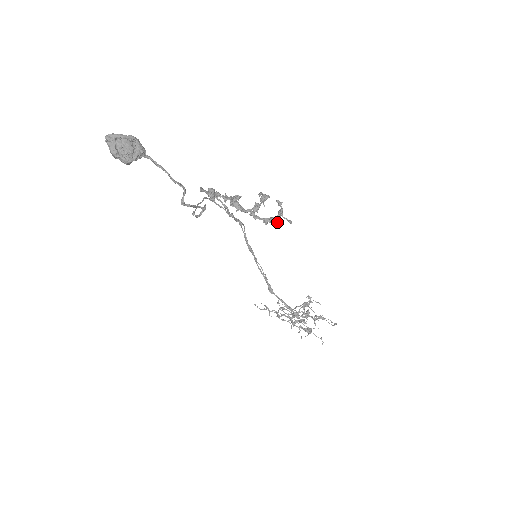
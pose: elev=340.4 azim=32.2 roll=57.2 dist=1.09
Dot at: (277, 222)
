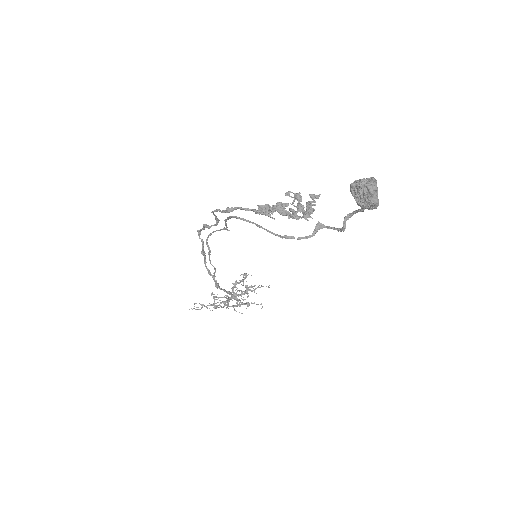
Dot at: (308, 215)
